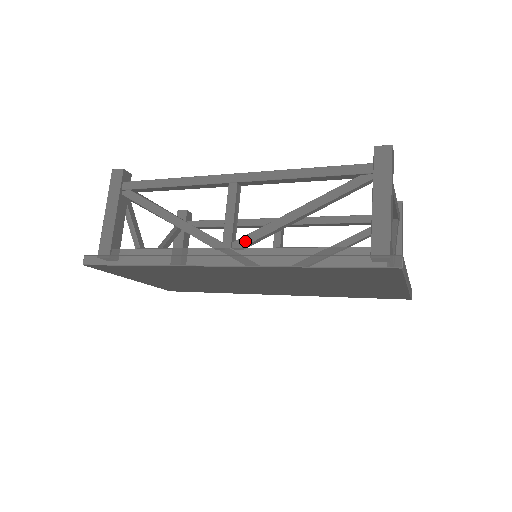
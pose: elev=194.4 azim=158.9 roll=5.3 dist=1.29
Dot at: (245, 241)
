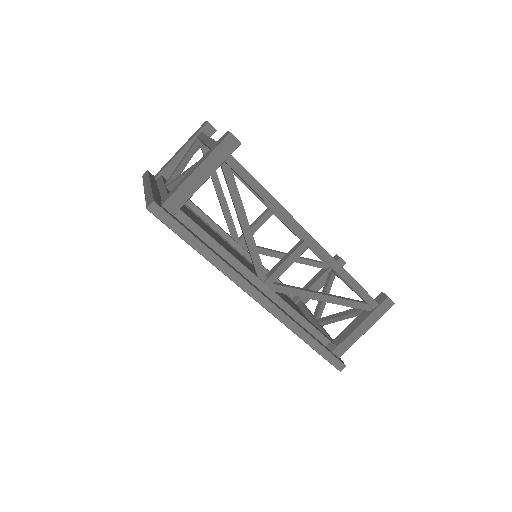
Dot at: (281, 290)
